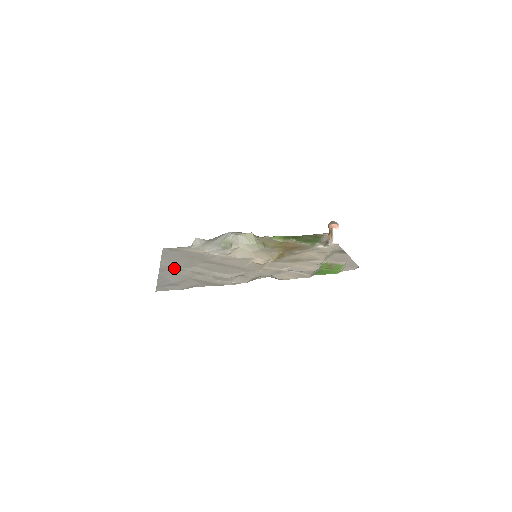
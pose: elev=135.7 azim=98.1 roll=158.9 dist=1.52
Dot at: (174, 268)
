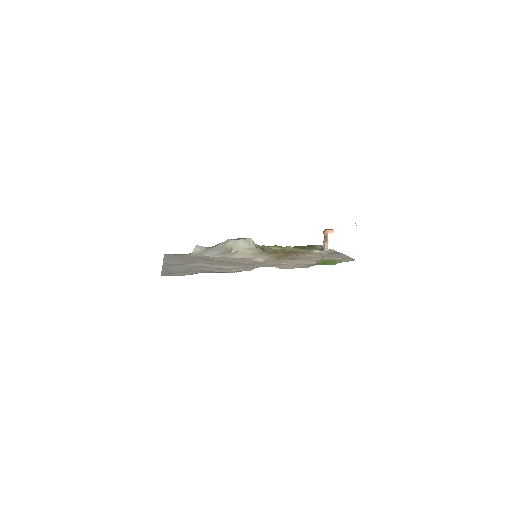
Dot at: (177, 264)
